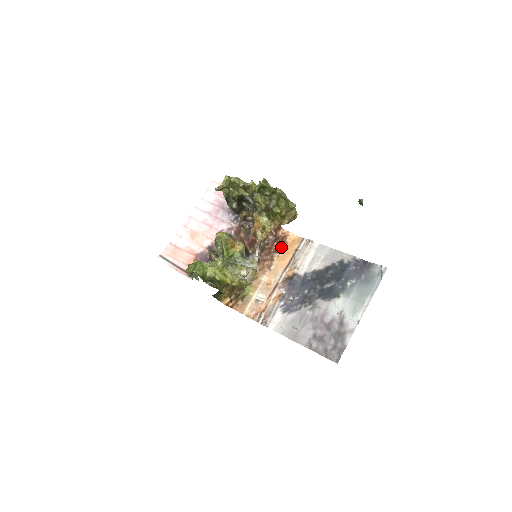
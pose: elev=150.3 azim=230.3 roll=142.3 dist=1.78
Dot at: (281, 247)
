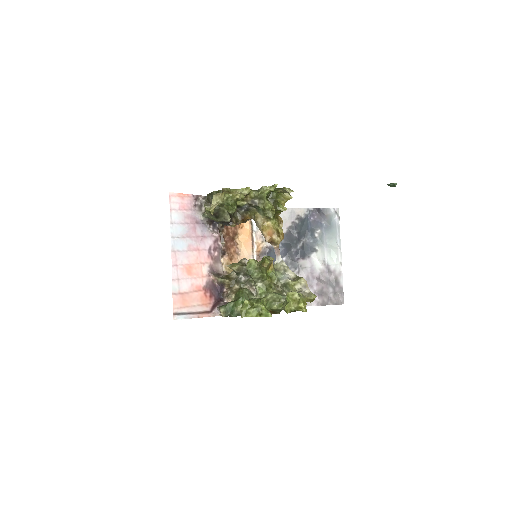
Dot at: (236, 227)
